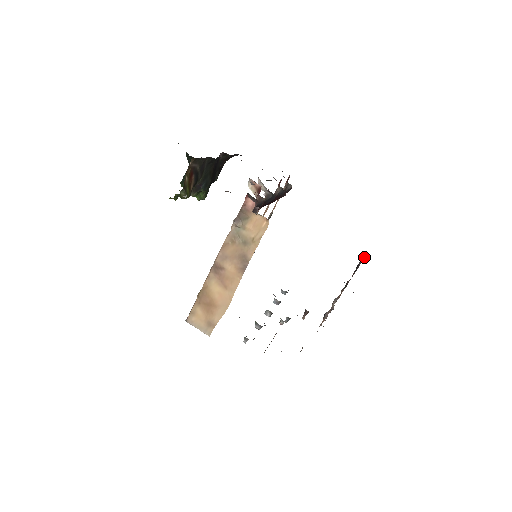
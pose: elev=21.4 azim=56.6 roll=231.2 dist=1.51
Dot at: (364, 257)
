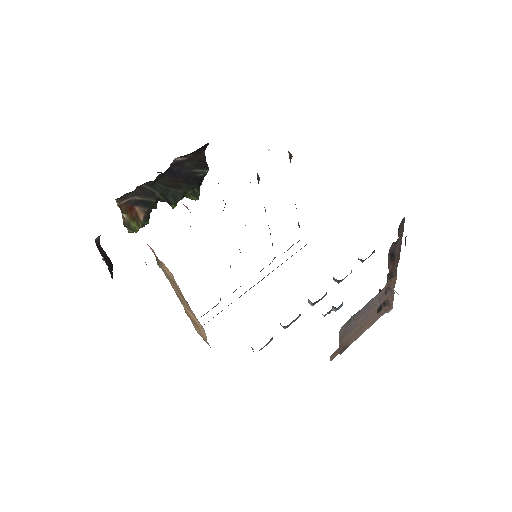
Dot at: (395, 244)
